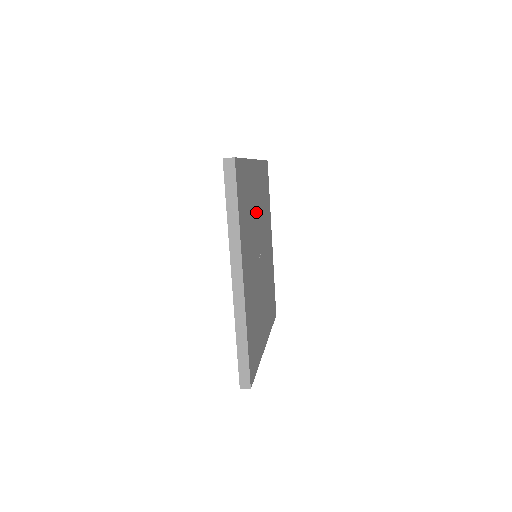
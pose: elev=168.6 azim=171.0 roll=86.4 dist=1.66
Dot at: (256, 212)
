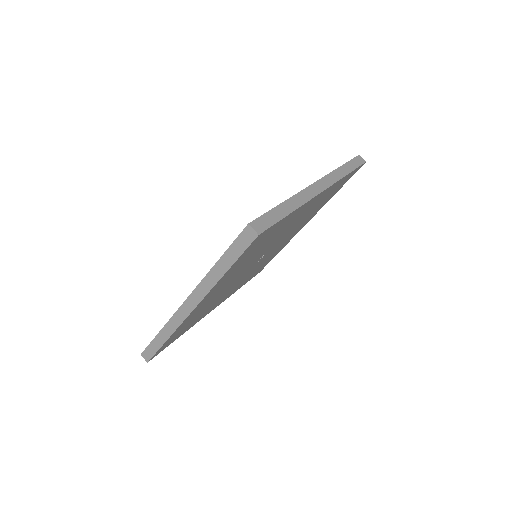
Dot at: (288, 236)
